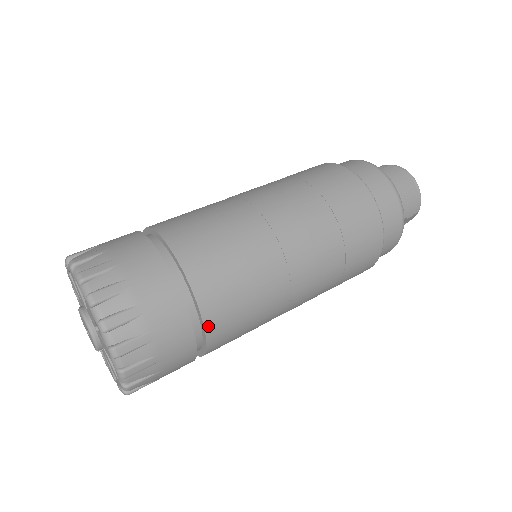
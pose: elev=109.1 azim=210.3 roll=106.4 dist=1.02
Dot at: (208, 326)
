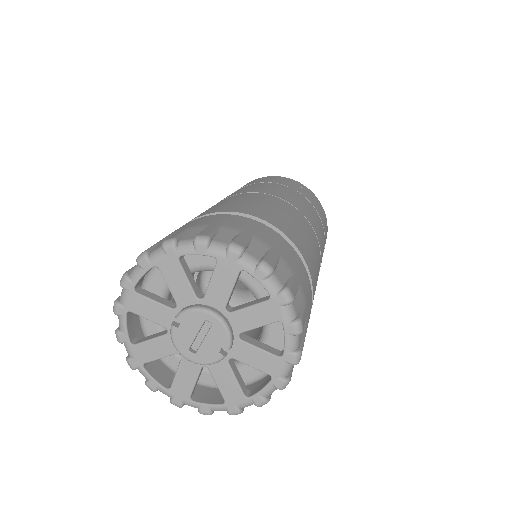
Dot at: (311, 274)
